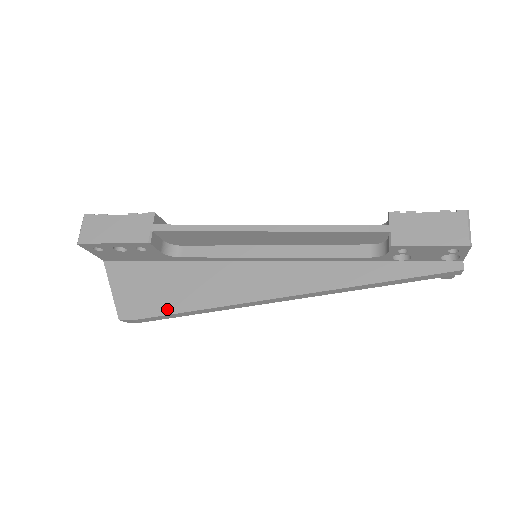
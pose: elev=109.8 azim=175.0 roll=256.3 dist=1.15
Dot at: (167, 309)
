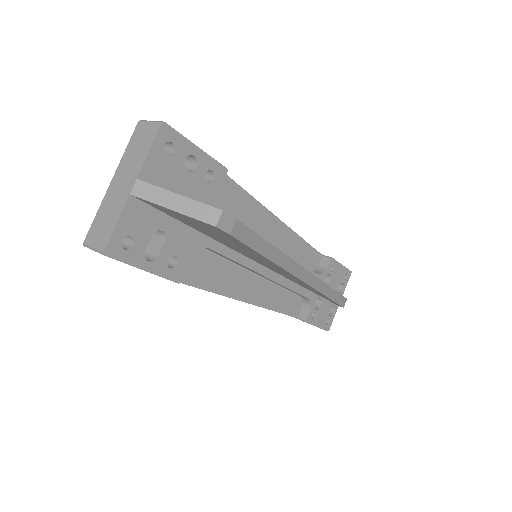
Dot at: occluded
